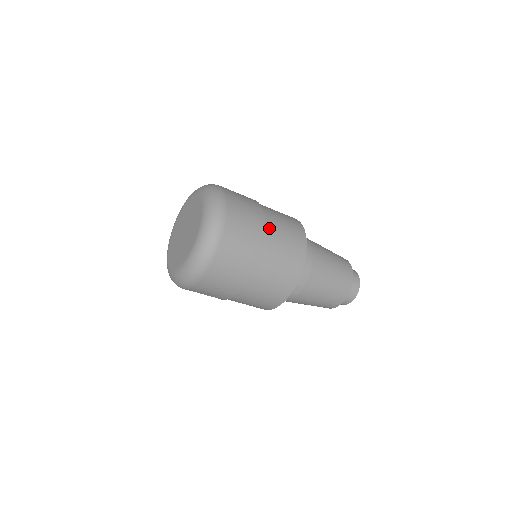
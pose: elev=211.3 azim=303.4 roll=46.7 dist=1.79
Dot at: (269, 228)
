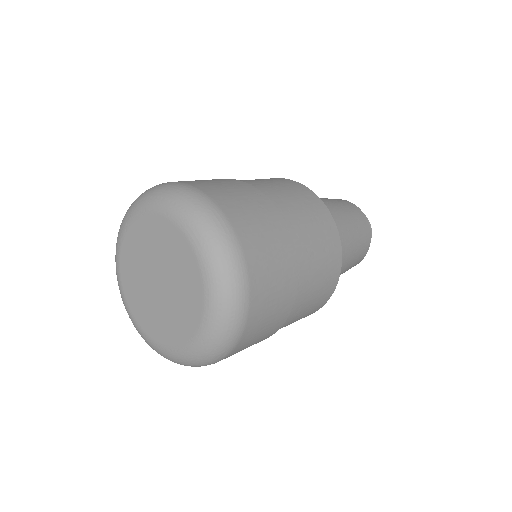
Dot at: (301, 282)
